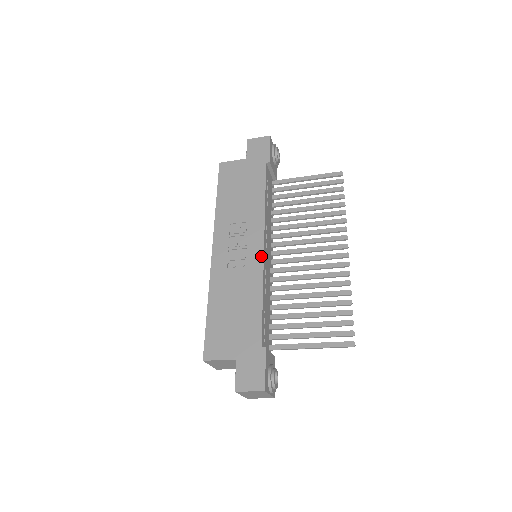
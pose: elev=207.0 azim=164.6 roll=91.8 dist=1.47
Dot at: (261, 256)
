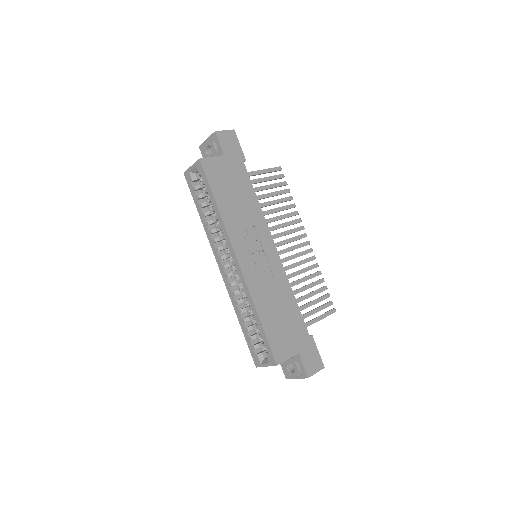
Dot at: (279, 258)
